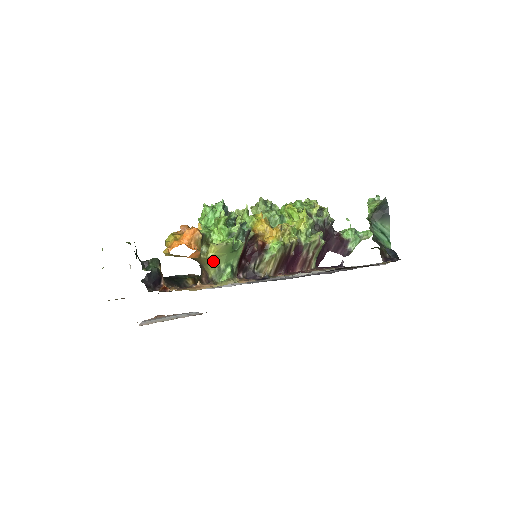
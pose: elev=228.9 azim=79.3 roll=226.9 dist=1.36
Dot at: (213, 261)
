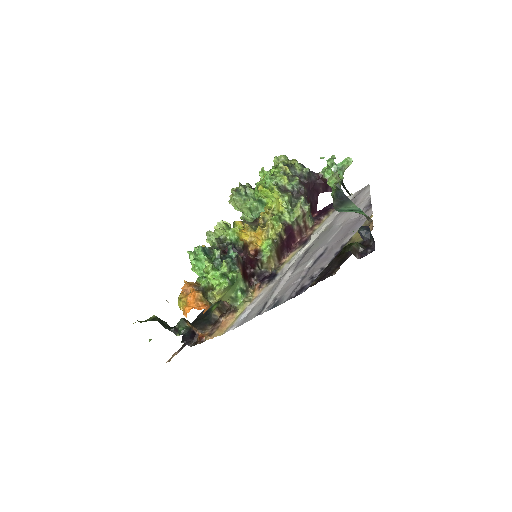
Dot at: (223, 298)
